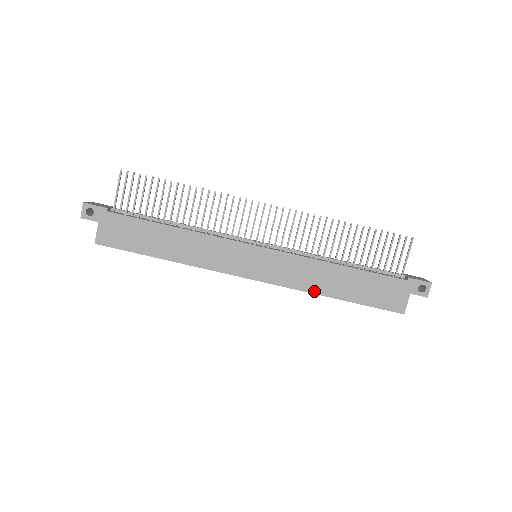
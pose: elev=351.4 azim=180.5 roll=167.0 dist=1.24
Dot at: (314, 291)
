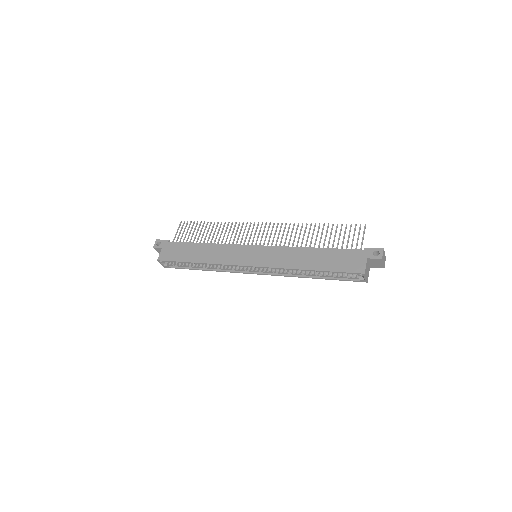
Dot at: (293, 267)
